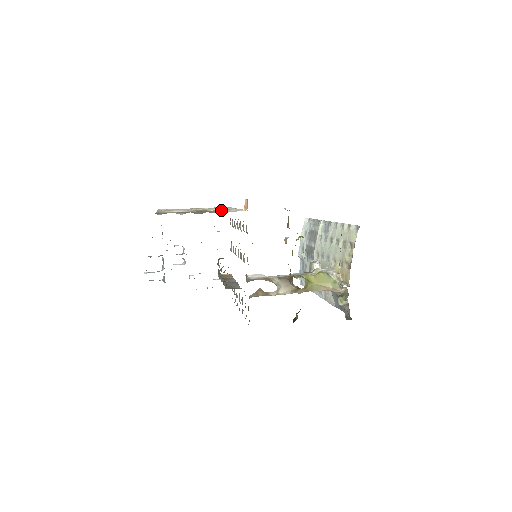
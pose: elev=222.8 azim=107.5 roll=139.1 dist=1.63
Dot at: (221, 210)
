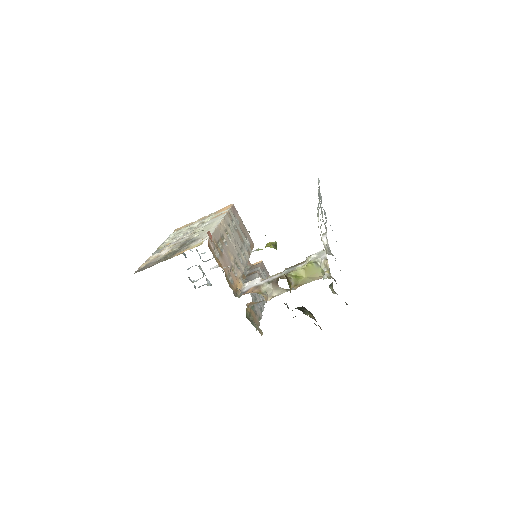
Dot at: occluded
